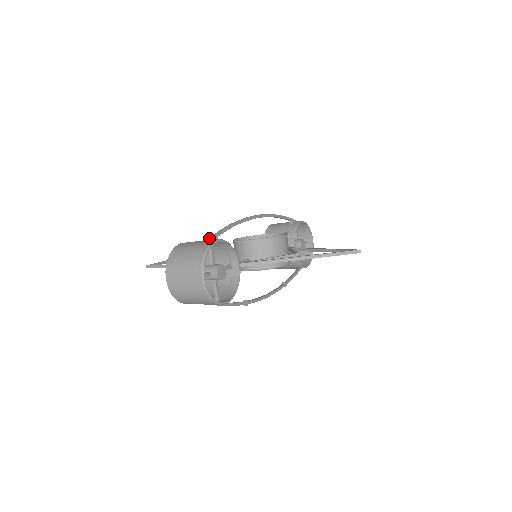
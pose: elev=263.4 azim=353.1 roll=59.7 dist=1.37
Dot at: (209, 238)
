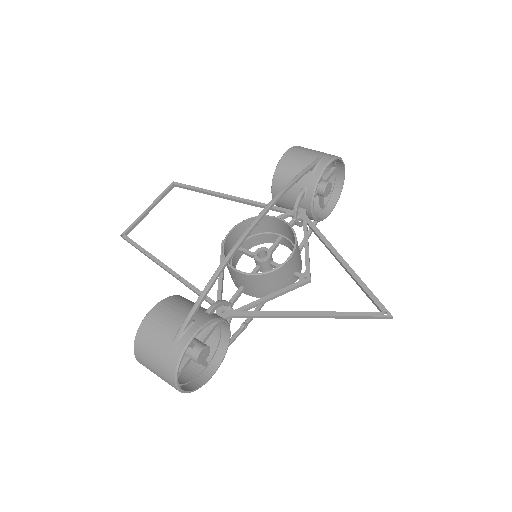
Dot at: (180, 330)
